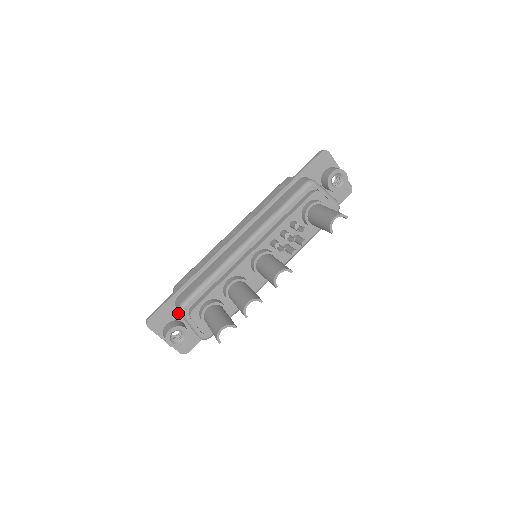
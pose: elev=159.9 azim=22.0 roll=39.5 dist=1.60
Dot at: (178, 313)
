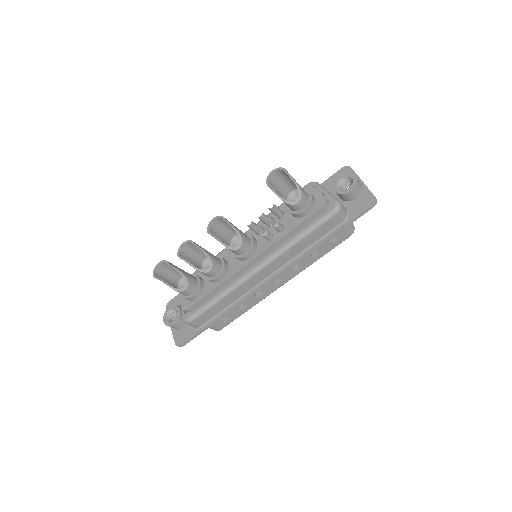
Dot at: occluded
